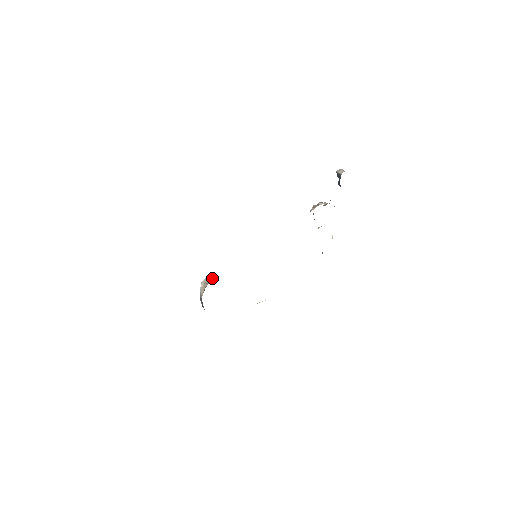
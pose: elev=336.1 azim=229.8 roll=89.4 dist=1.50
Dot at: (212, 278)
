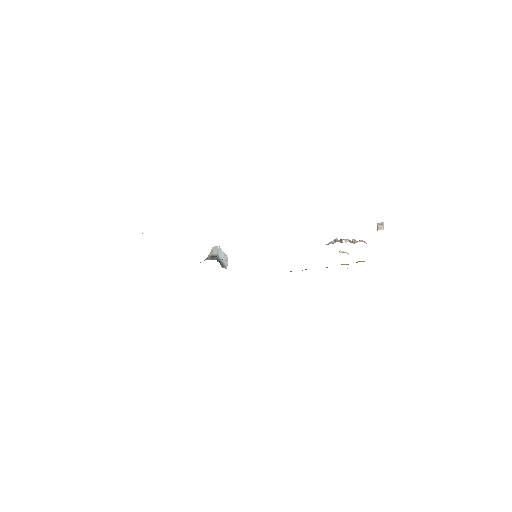
Dot at: (217, 252)
